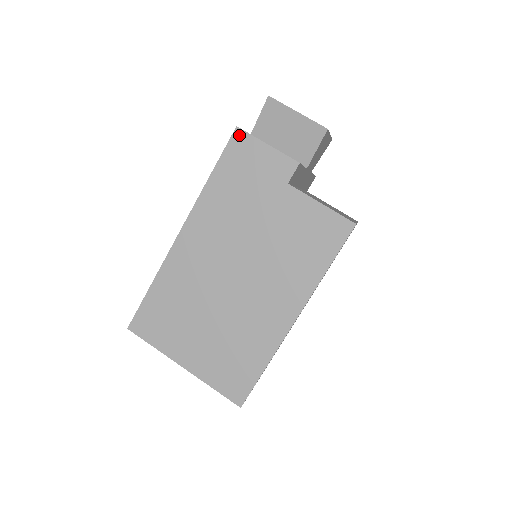
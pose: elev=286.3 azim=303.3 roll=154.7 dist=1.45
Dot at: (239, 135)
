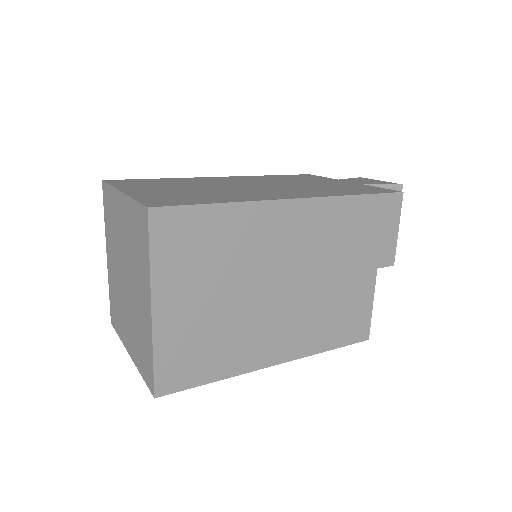
Dot at: (398, 199)
